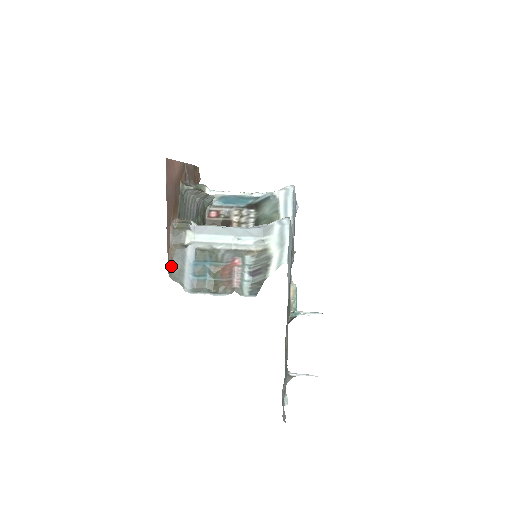
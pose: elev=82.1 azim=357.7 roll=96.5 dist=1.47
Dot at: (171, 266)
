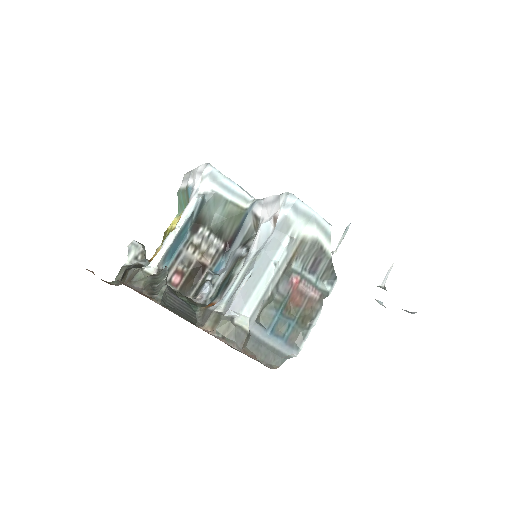
Dot at: (262, 362)
